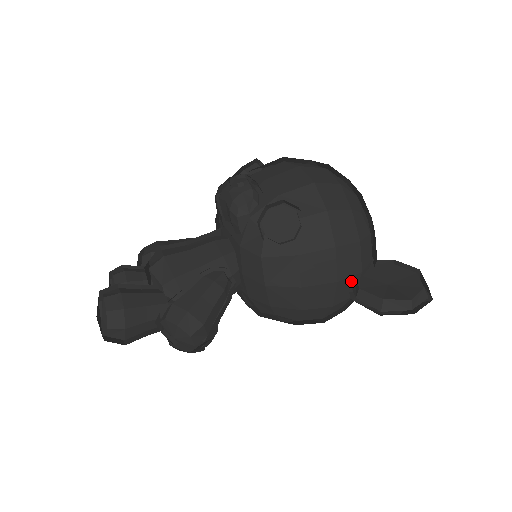
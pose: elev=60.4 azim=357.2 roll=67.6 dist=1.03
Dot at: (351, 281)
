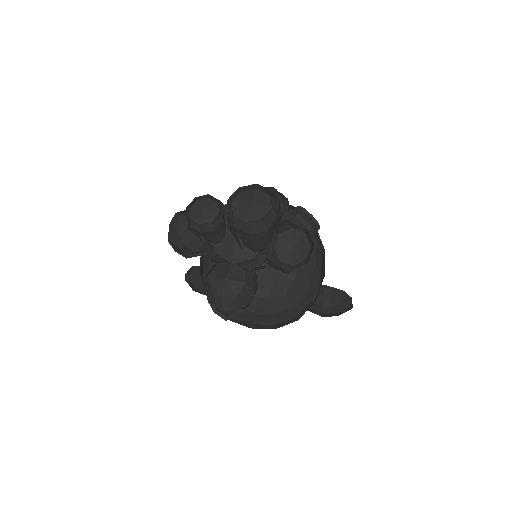
Dot at: occluded
